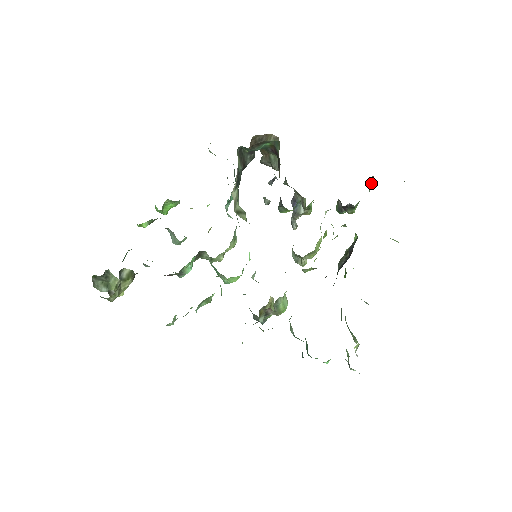
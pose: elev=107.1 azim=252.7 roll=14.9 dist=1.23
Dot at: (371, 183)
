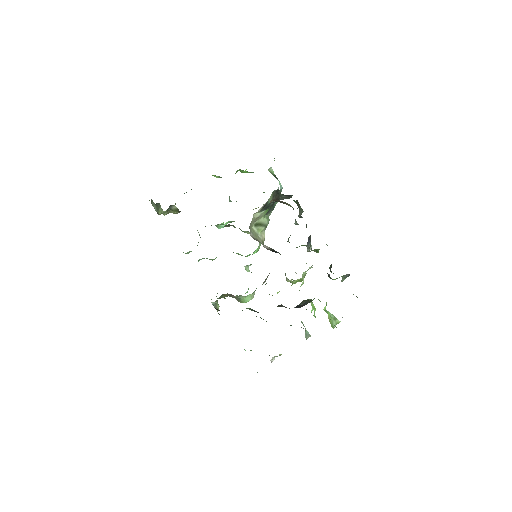
Dot at: (348, 276)
